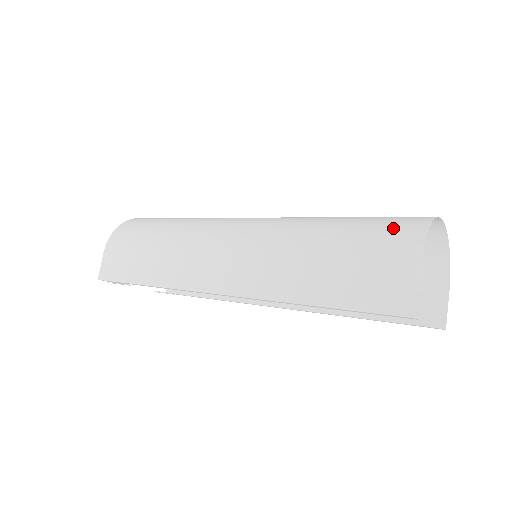
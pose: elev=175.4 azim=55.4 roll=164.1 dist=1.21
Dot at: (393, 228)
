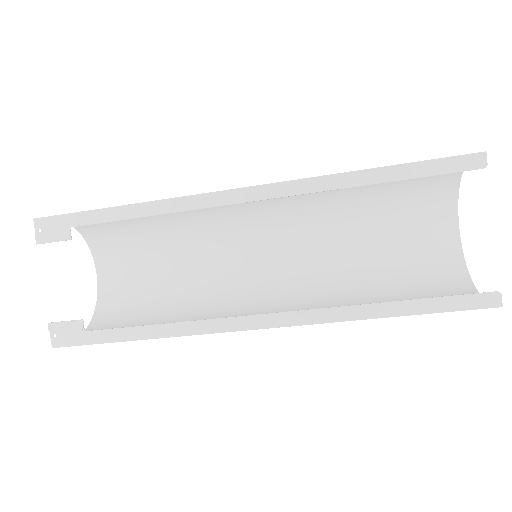
Dot at: (428, 185)
